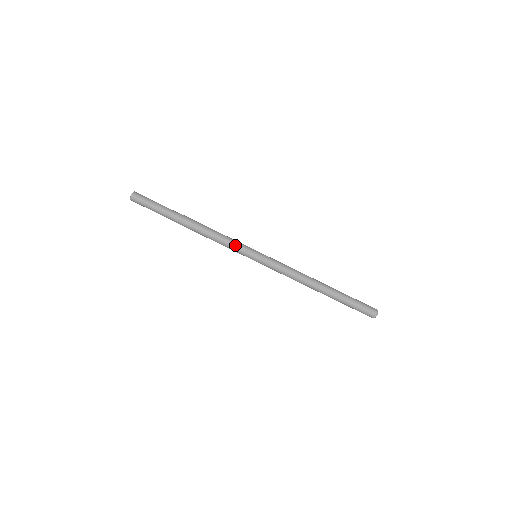
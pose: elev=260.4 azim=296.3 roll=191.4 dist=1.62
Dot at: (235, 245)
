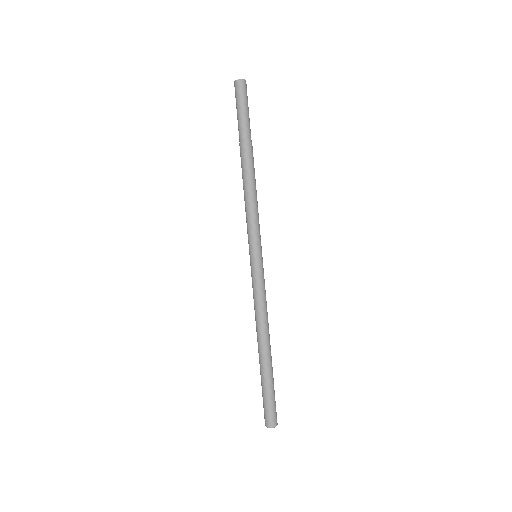
Dot at: (257, 225)
